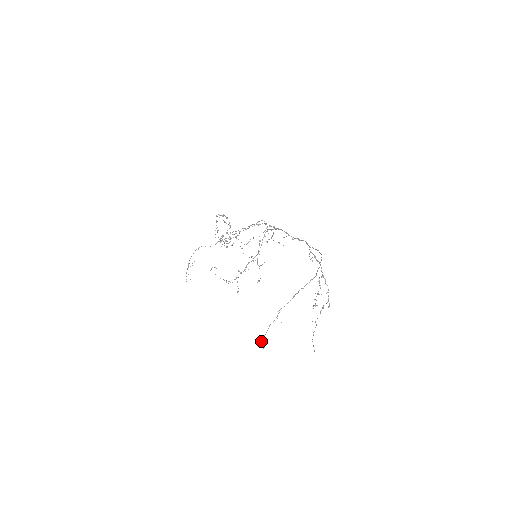
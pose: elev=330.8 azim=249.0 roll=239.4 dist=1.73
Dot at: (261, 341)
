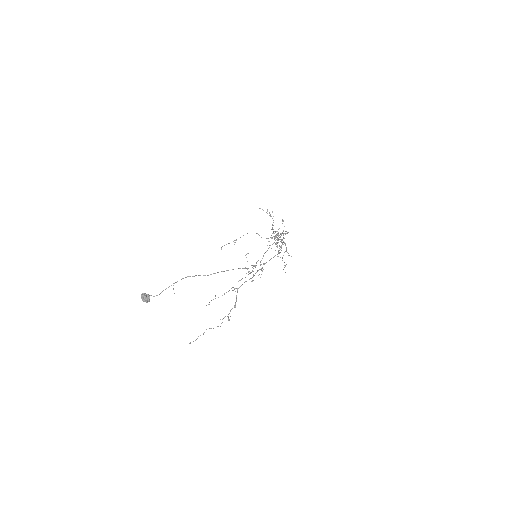
Dot at: (145, 295)
